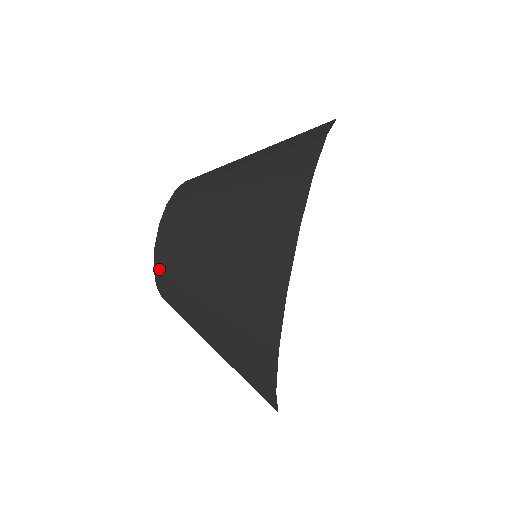
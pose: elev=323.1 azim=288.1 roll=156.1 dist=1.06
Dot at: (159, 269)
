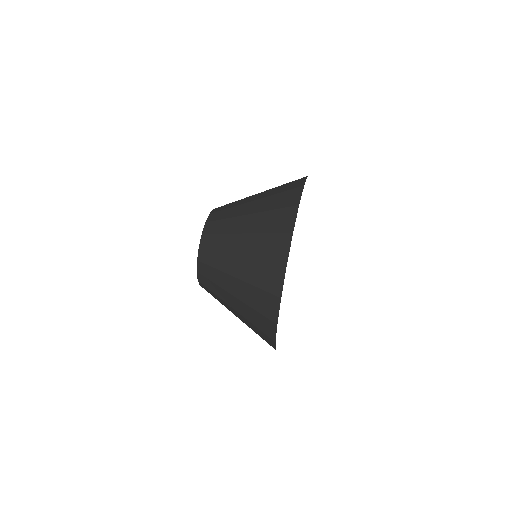
Dot at: (204, 288)
